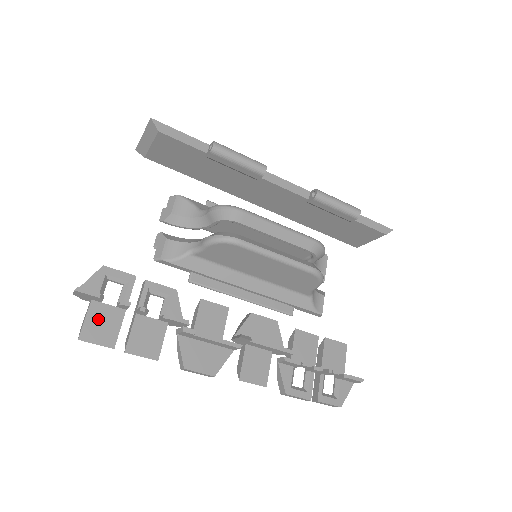
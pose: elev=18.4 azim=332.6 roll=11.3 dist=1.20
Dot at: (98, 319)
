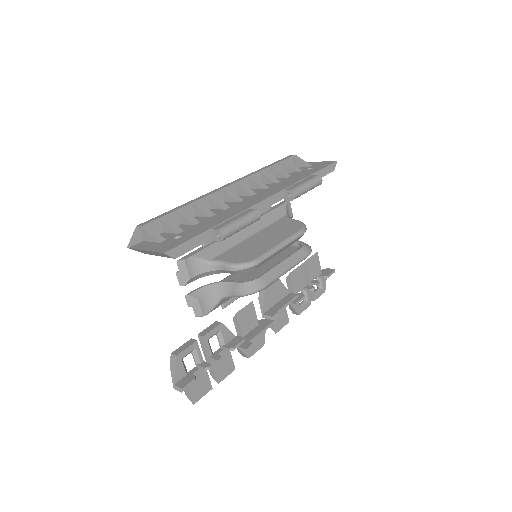
Dot at: (195, 385)
